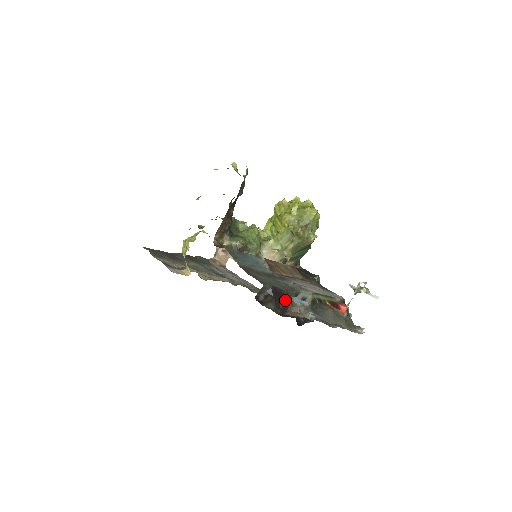
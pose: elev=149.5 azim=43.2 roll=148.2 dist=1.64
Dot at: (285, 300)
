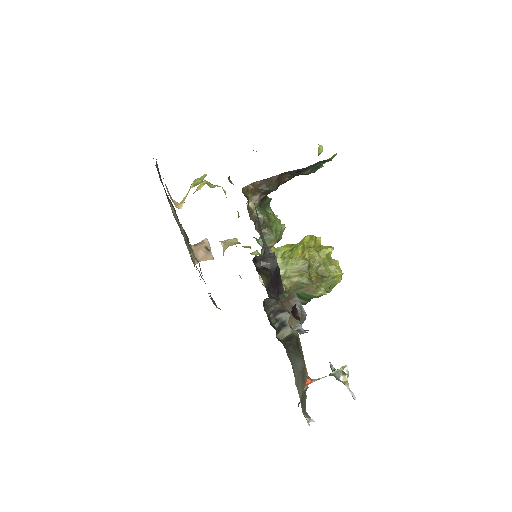
Dot at: (277, 294)
